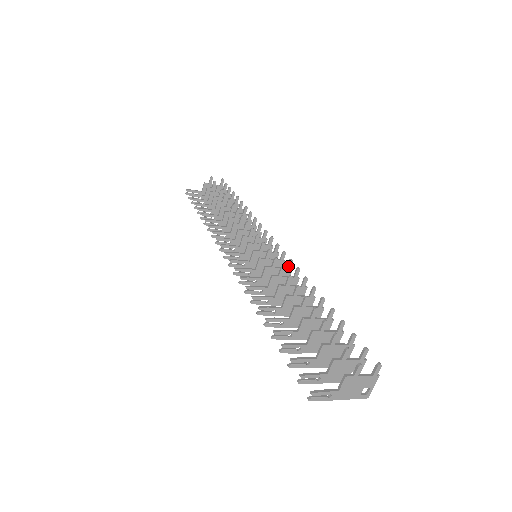
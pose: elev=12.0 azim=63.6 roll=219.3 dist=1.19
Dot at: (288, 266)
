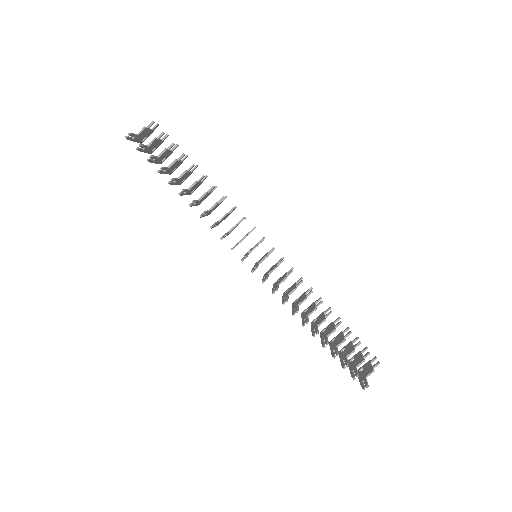
Dot at: occluded
